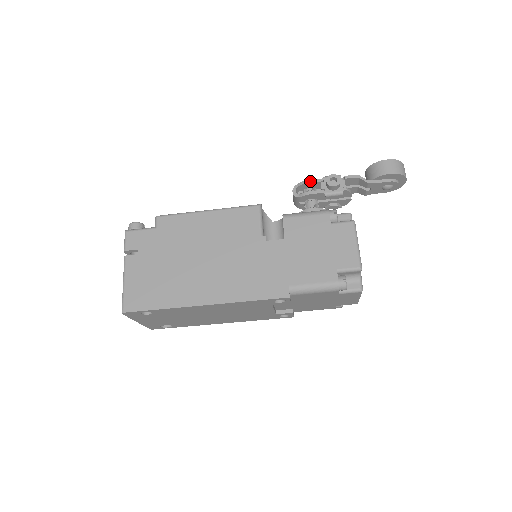
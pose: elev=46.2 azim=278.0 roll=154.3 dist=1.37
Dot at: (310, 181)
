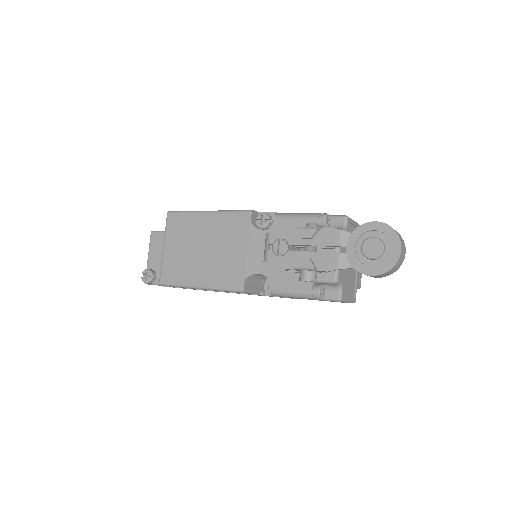
Dot at: occluded
